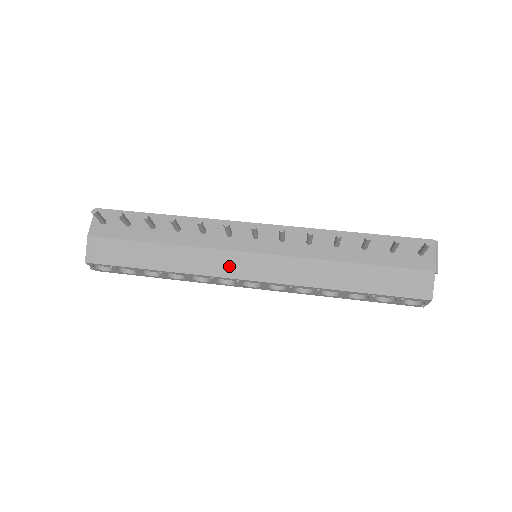
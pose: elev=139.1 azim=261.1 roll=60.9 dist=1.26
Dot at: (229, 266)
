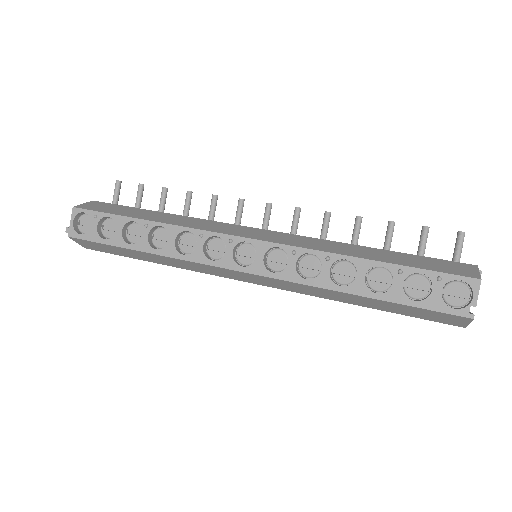
Dot at: (227, 229)
